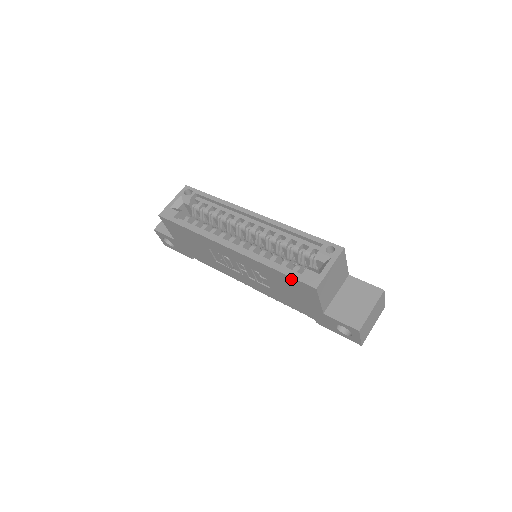
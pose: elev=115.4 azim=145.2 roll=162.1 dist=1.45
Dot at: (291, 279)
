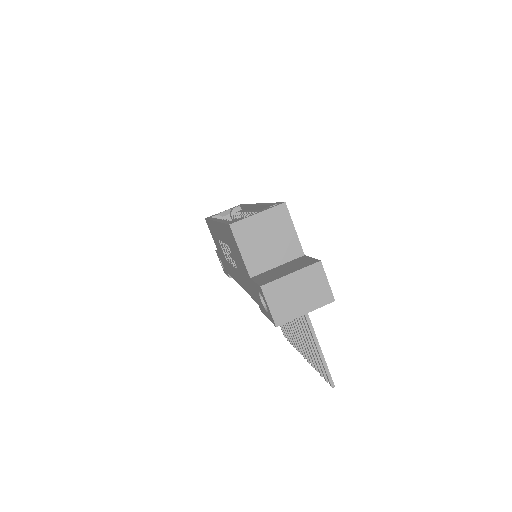
Dot at: (226, 228)
